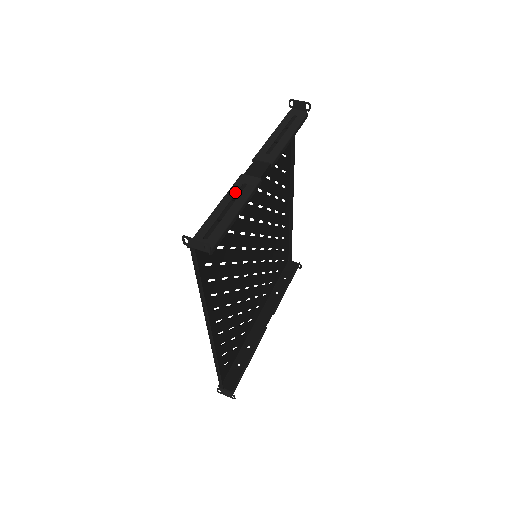
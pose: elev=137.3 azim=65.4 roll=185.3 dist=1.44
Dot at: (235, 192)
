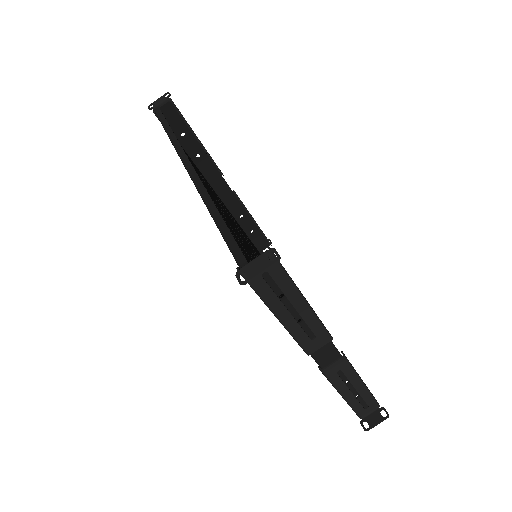
Dot at: (341, 382)
